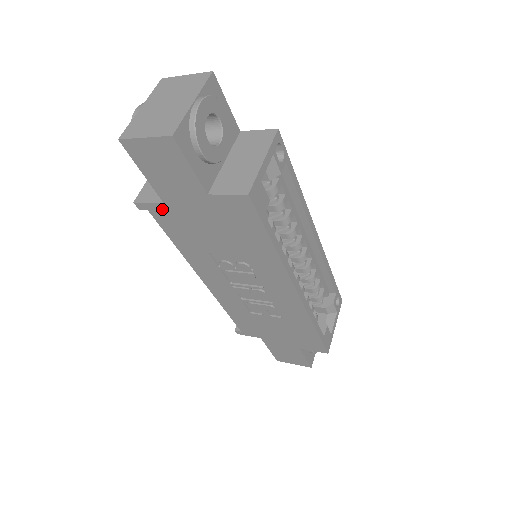
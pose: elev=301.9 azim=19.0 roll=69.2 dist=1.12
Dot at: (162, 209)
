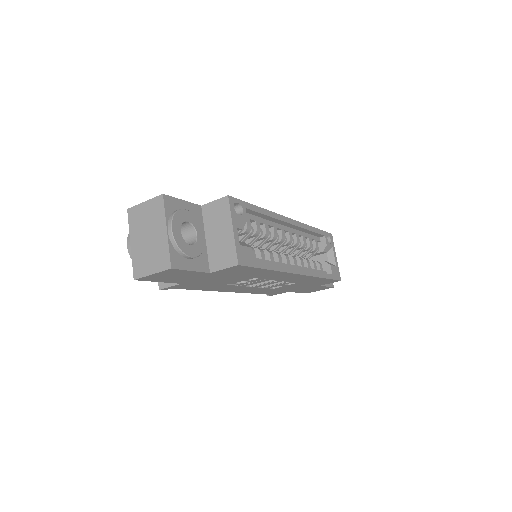
Dot at: (181, 285)
